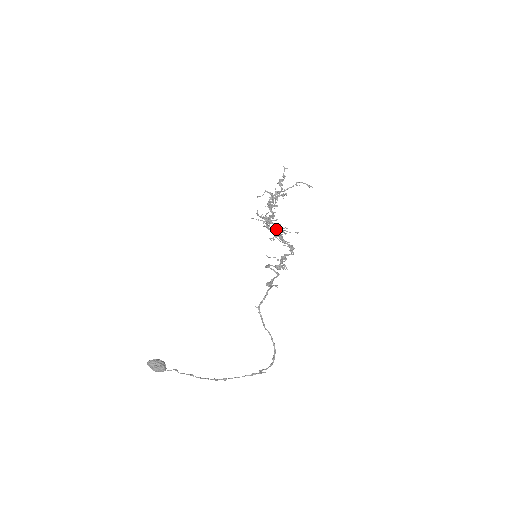
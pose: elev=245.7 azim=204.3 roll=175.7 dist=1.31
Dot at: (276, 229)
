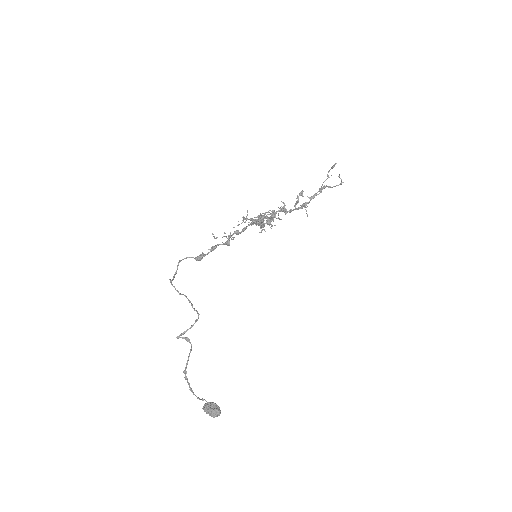
Dot at: (246, 219)
